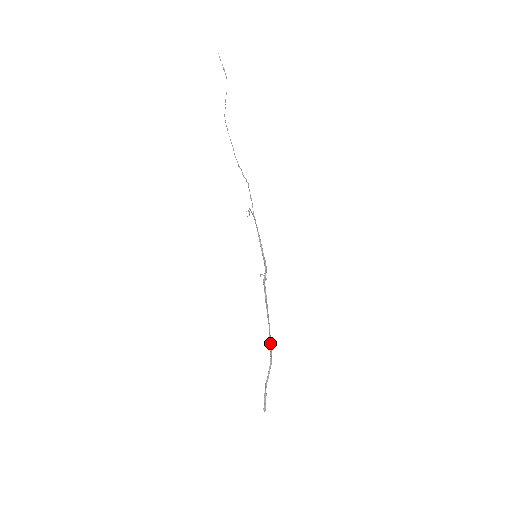
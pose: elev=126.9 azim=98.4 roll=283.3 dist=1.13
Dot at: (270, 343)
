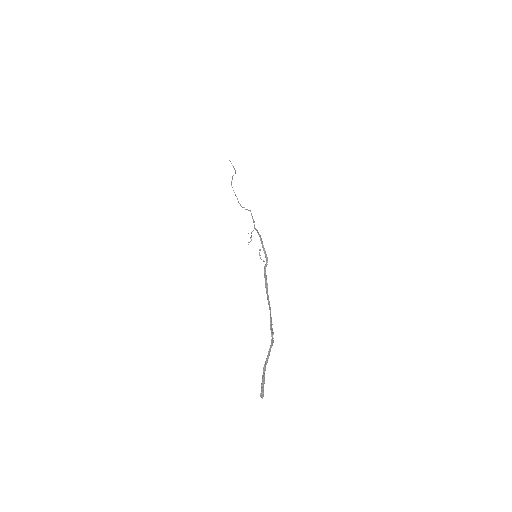
Dot at: (271, 324)
